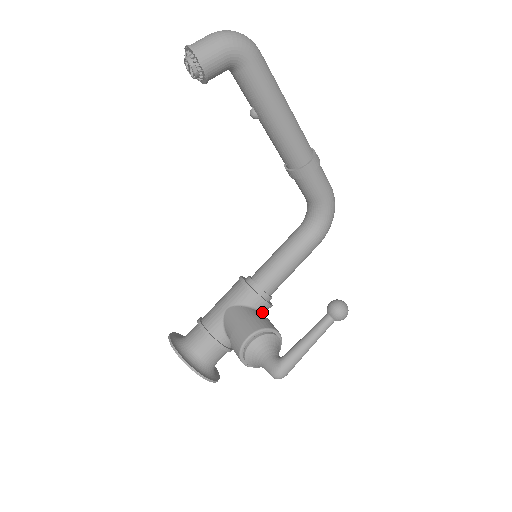
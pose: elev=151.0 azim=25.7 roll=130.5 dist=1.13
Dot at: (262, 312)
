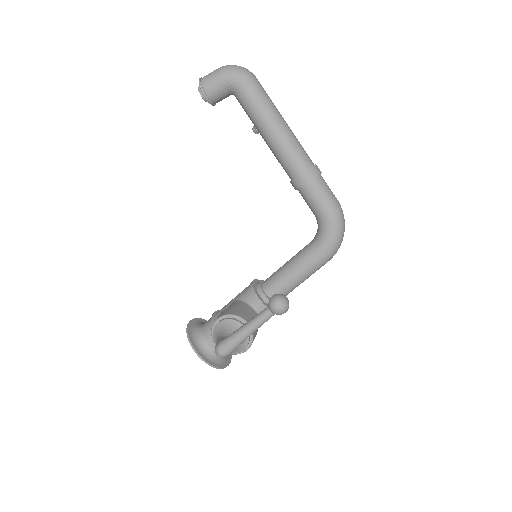
Dot at: occluded
